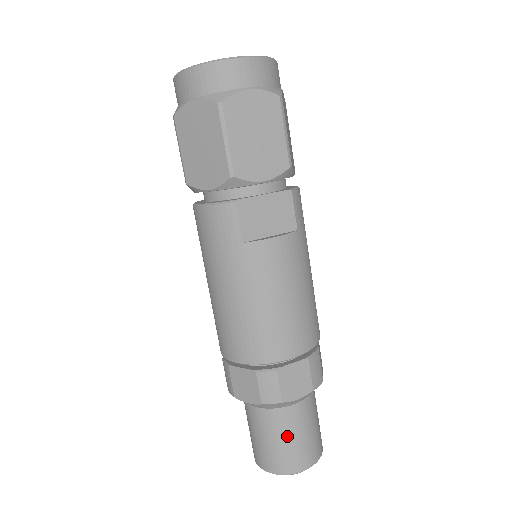
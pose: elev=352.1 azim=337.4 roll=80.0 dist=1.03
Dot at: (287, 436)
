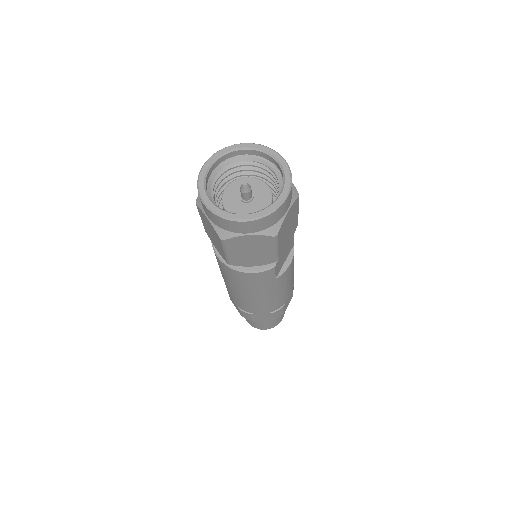
Dot at: occluded
